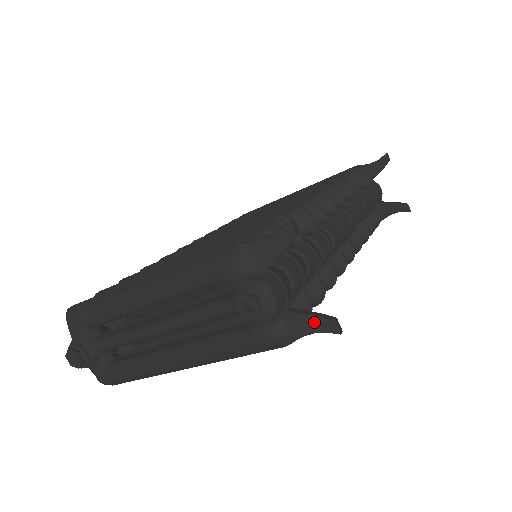
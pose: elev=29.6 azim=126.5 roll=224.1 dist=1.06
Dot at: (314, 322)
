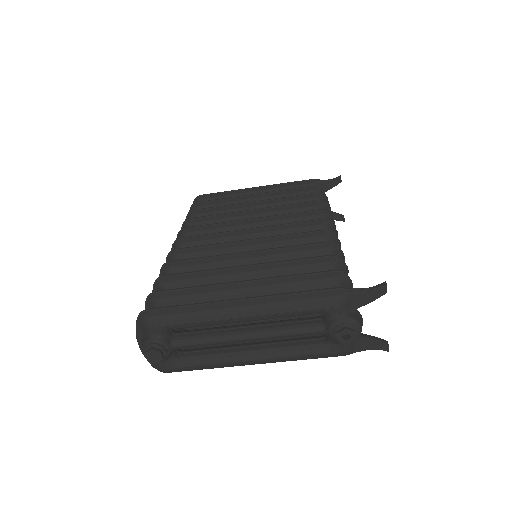
Dot at: (375, 344)
